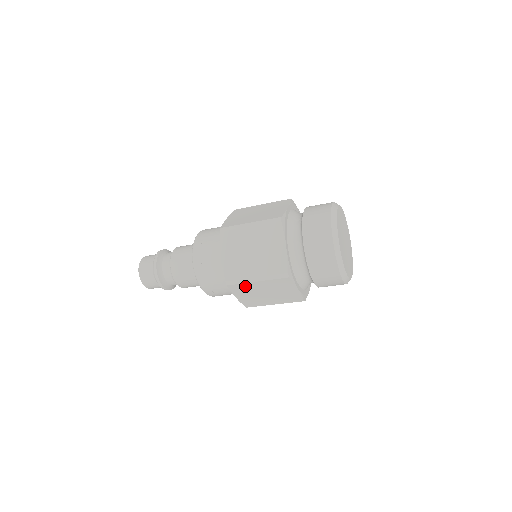
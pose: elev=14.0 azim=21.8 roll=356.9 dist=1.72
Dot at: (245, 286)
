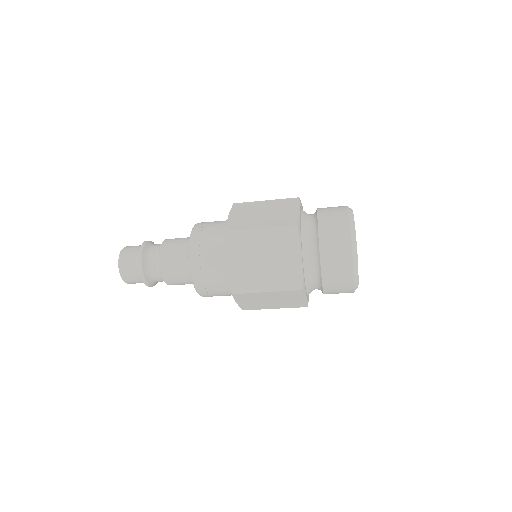
Dot at: (251, 295)
